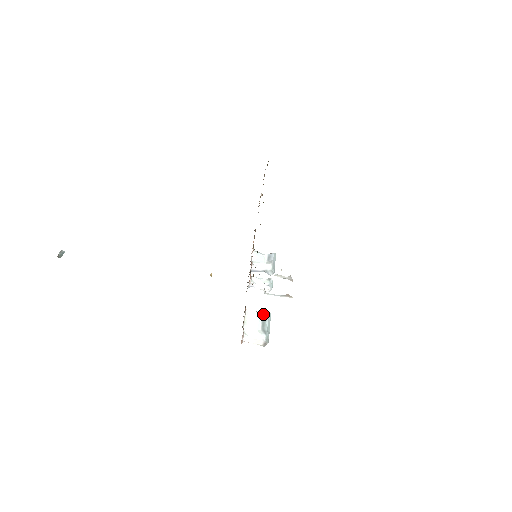
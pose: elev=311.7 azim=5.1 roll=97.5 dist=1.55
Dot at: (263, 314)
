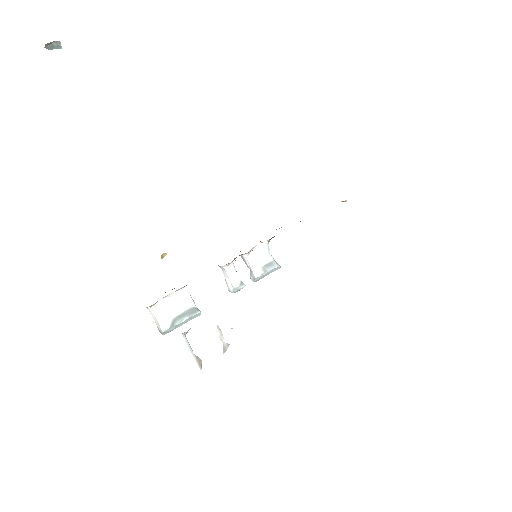
Dot at: (194, 307)
